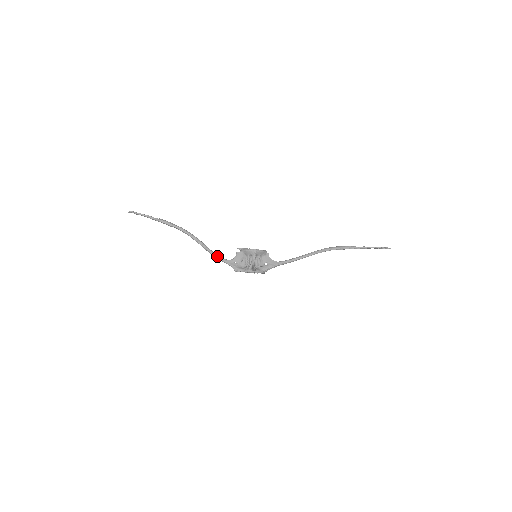
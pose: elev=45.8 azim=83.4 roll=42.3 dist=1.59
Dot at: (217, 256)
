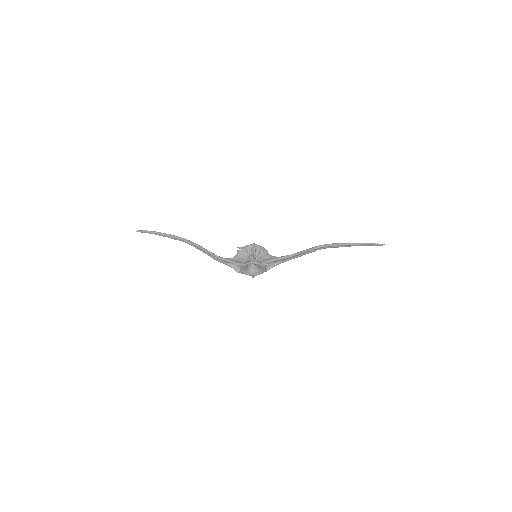
Dot at: (218, 256)
